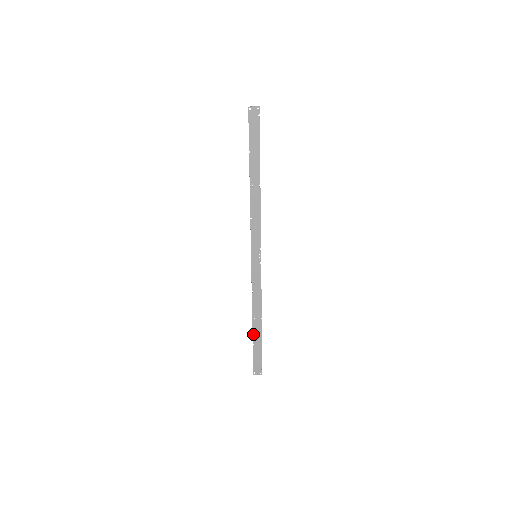
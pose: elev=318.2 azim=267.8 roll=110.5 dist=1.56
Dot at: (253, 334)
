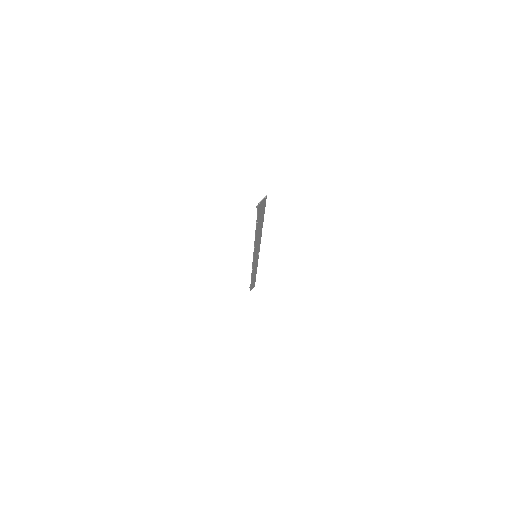
Dot at: (251, 281)
